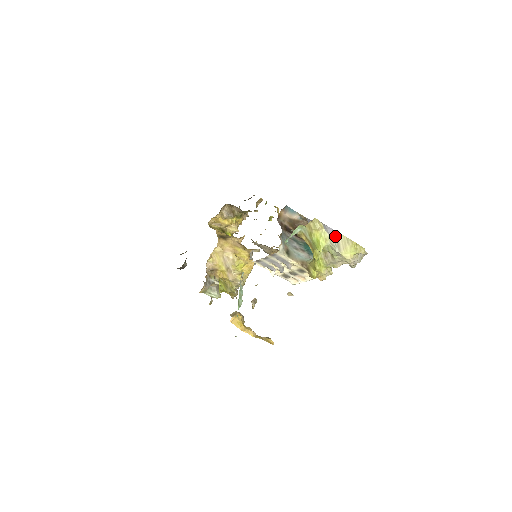
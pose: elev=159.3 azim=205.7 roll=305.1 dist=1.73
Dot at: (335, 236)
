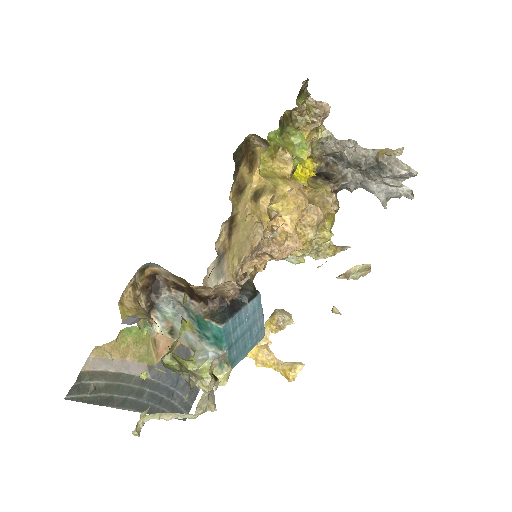
Dot at: occluded
